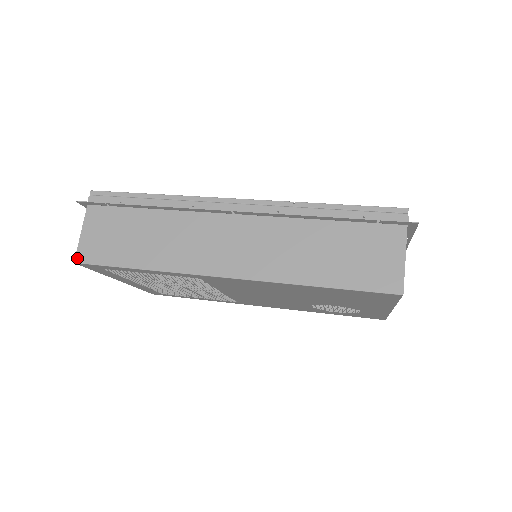
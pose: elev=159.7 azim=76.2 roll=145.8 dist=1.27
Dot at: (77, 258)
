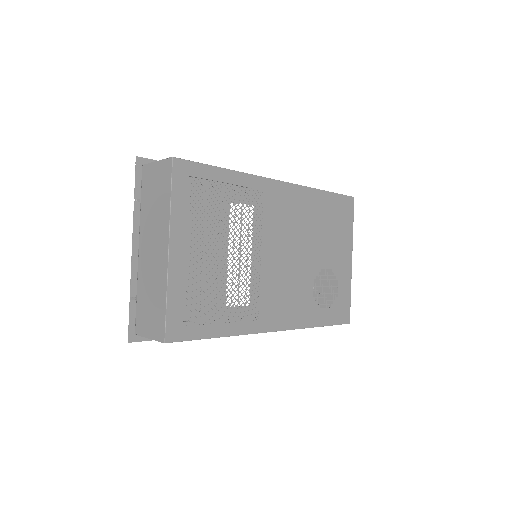
Dot at: (172, 158)
